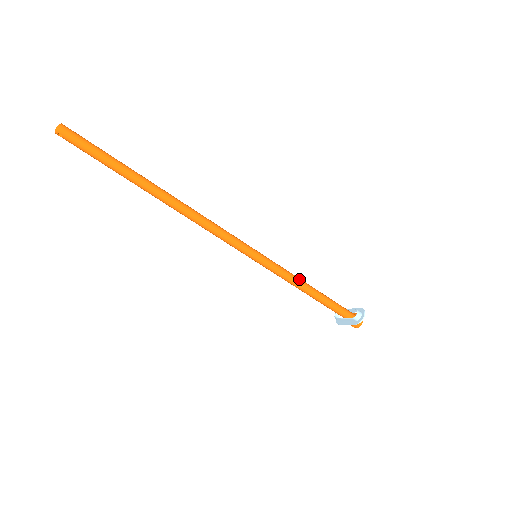
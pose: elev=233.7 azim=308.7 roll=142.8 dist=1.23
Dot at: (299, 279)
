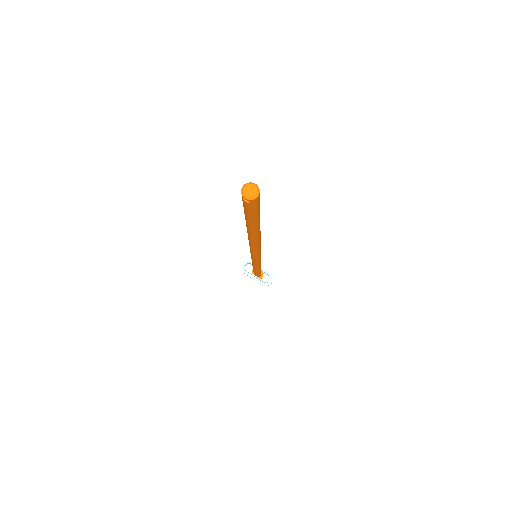
Dot at: occluded
